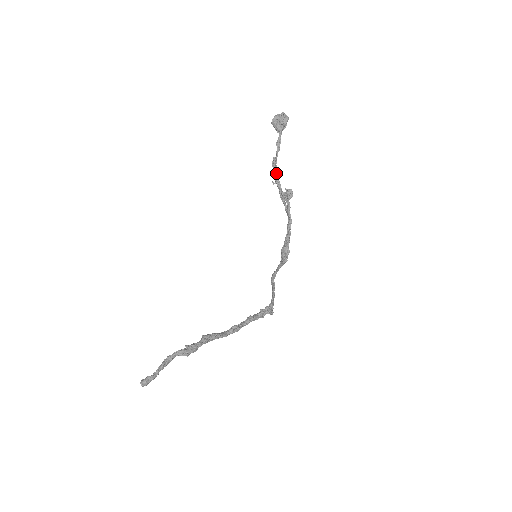
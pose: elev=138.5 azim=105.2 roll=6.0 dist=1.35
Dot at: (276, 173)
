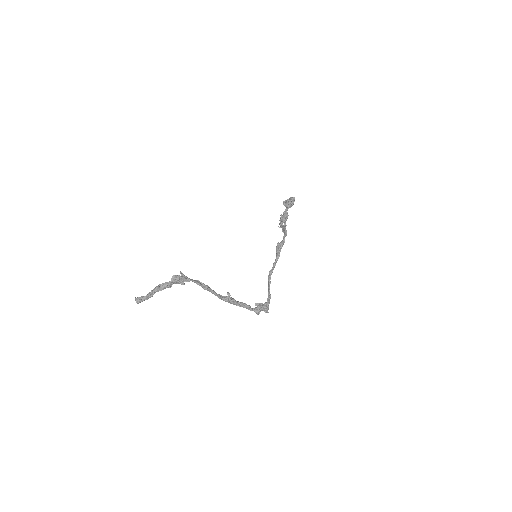
Dot at: (281, 221)
